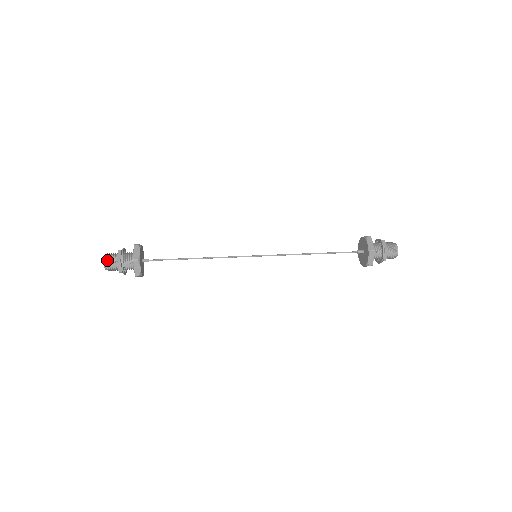
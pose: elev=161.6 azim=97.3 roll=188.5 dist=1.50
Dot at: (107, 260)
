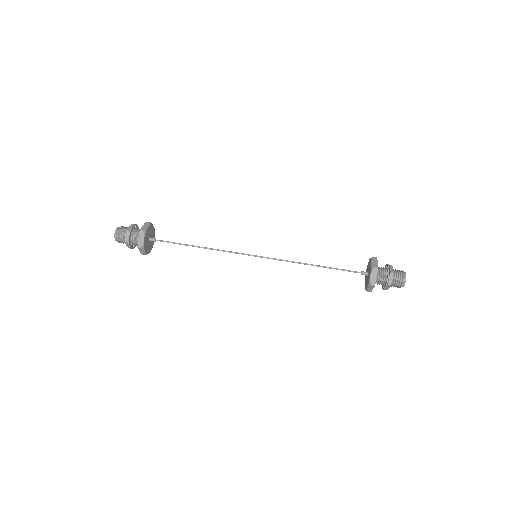
Dot at: (119, 242)
